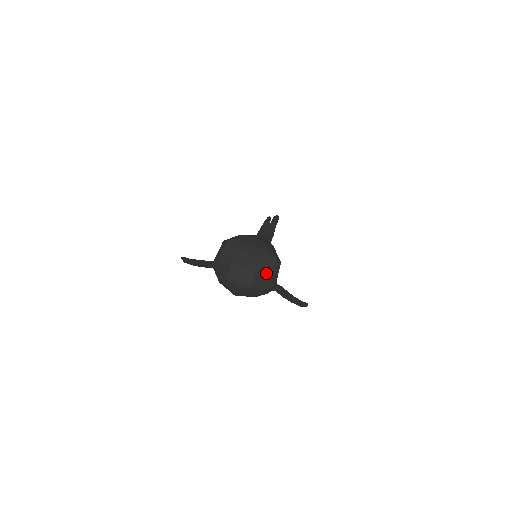
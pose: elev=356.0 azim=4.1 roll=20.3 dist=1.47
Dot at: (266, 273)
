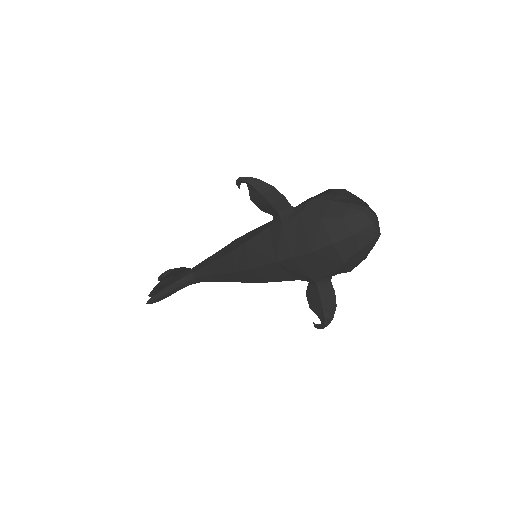
Dot at: occluded
